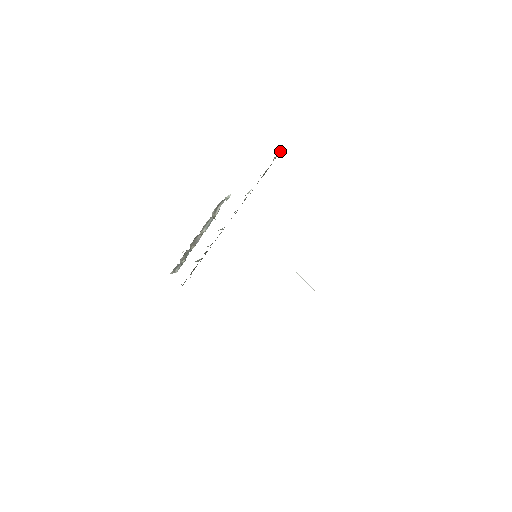
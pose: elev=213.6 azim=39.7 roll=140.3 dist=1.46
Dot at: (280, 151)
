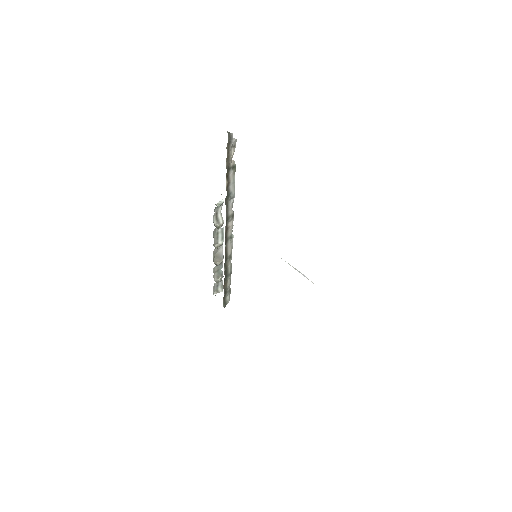
Dot at: (234, 139)
